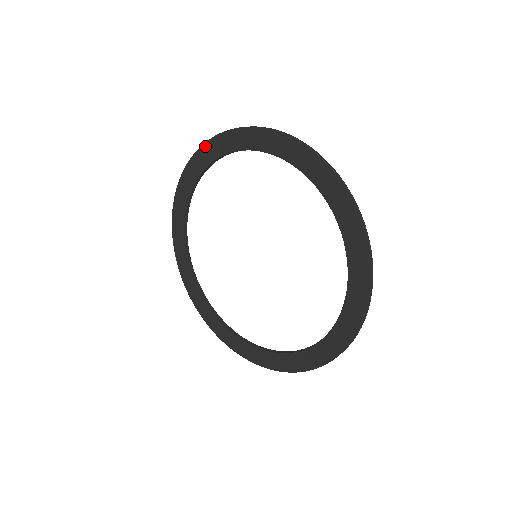
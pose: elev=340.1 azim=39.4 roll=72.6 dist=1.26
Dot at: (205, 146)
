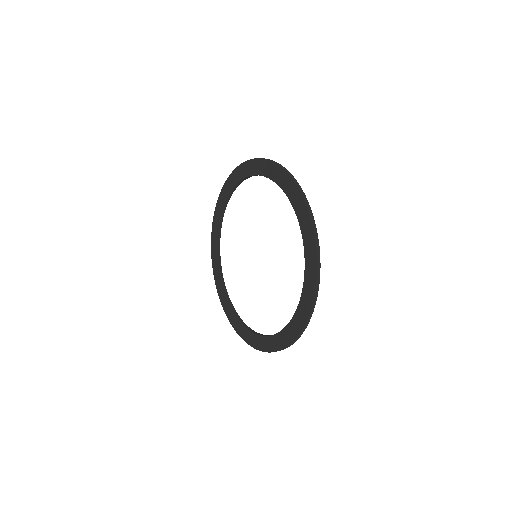
Dot at: (272, 164)
